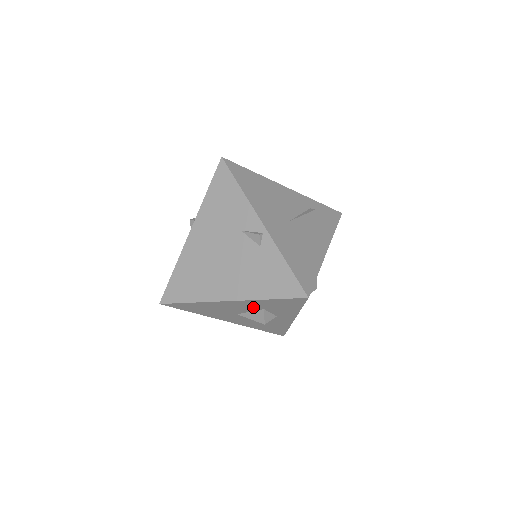
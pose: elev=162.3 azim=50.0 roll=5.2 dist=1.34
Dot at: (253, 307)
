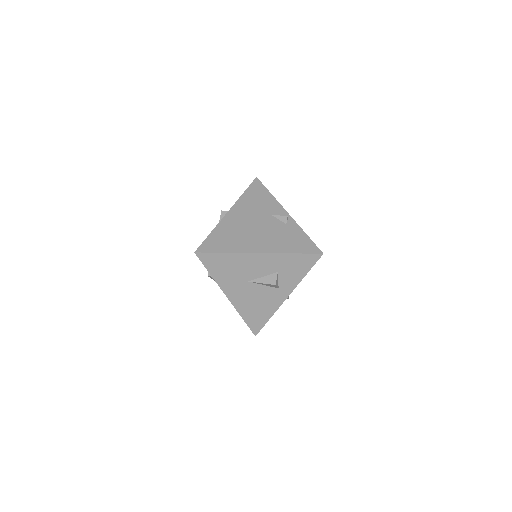
Dot at: (271, 268)
